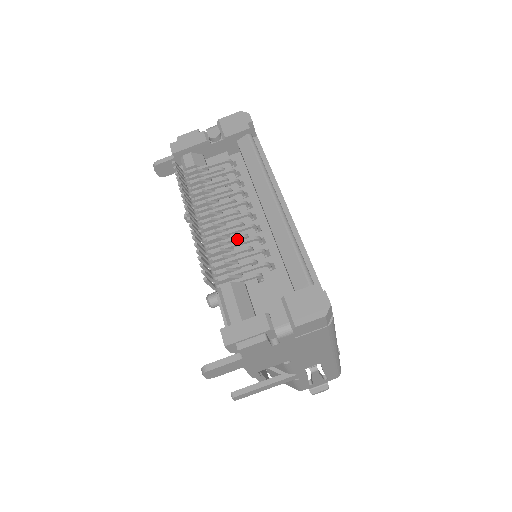
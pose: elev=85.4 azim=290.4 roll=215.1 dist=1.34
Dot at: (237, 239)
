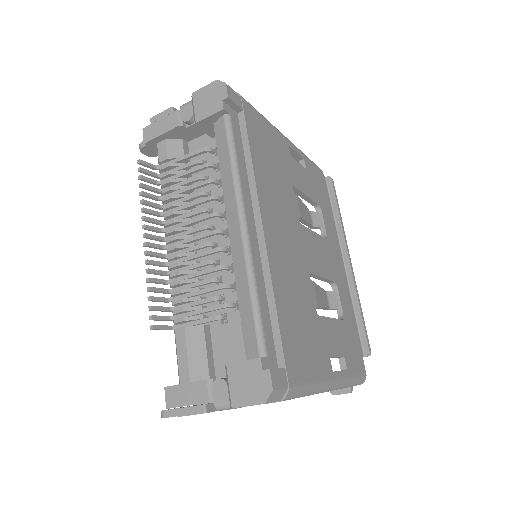
Dot at: (202, 266)
